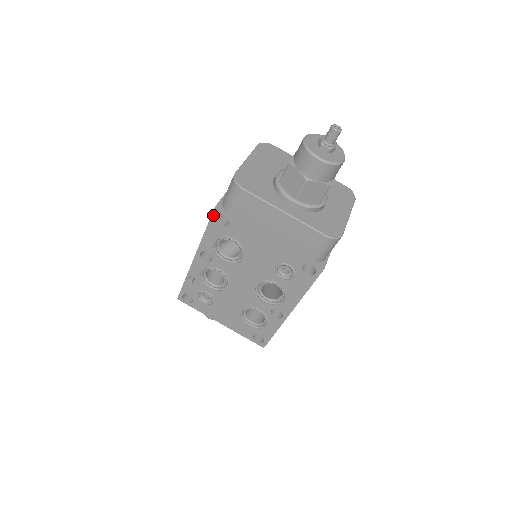
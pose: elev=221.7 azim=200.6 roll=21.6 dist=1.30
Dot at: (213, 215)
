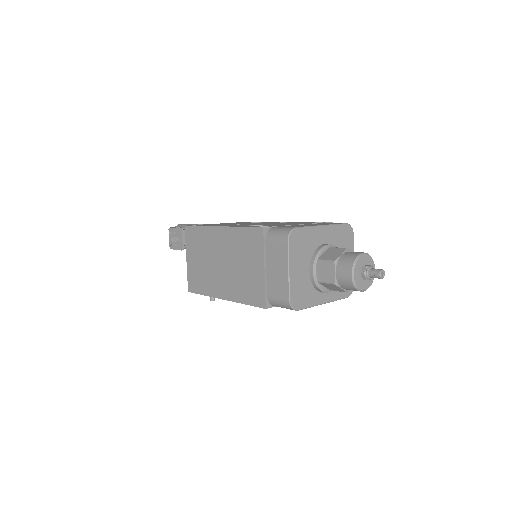
Dot at: (260, 307)
